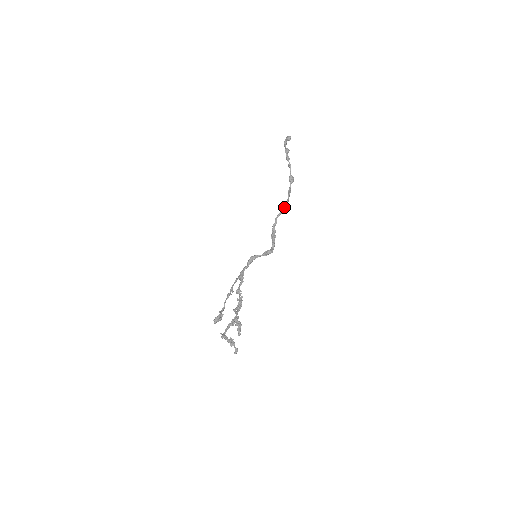
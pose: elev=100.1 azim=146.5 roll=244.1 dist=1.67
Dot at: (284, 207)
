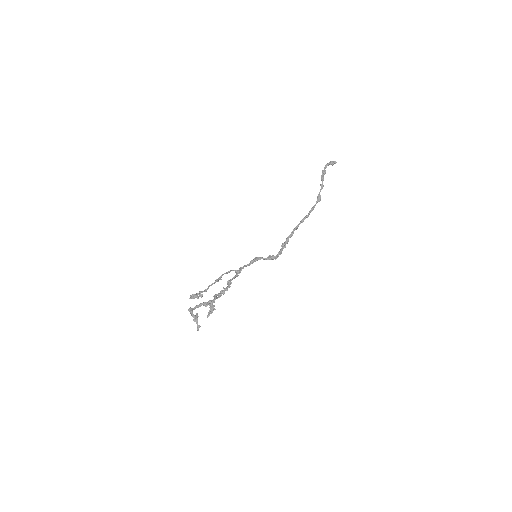
Dot at: (301, 221)
